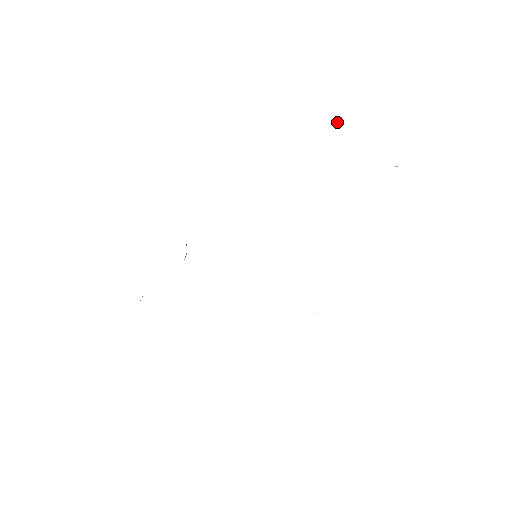
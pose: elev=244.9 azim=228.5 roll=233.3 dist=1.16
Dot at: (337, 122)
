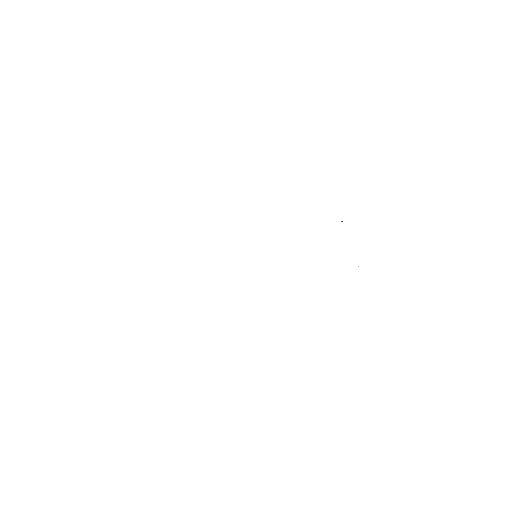
Dot at: occluded
